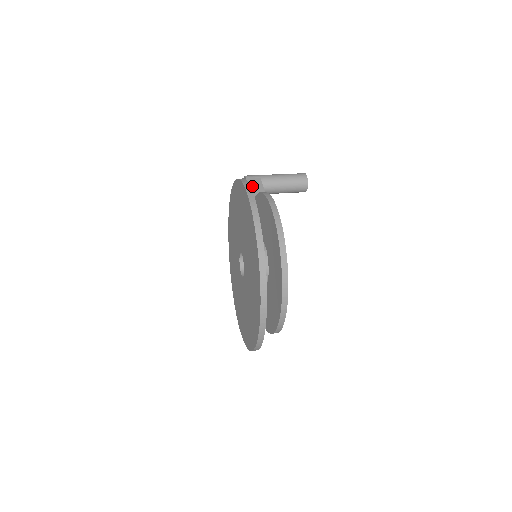
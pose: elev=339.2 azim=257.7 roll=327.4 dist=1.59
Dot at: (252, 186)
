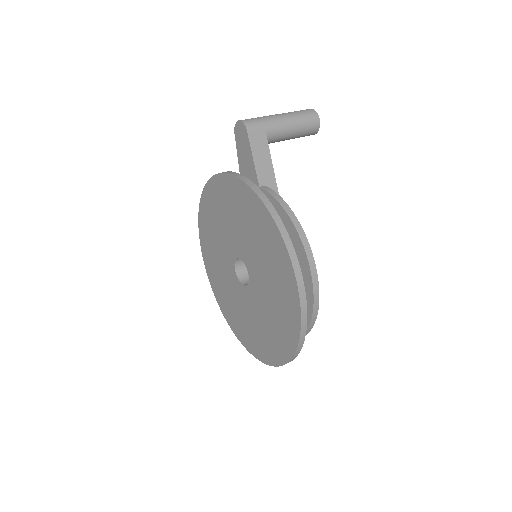
Dot at: (256, 151)
